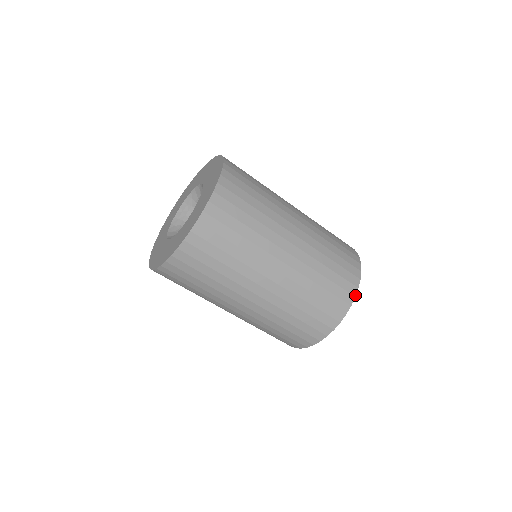
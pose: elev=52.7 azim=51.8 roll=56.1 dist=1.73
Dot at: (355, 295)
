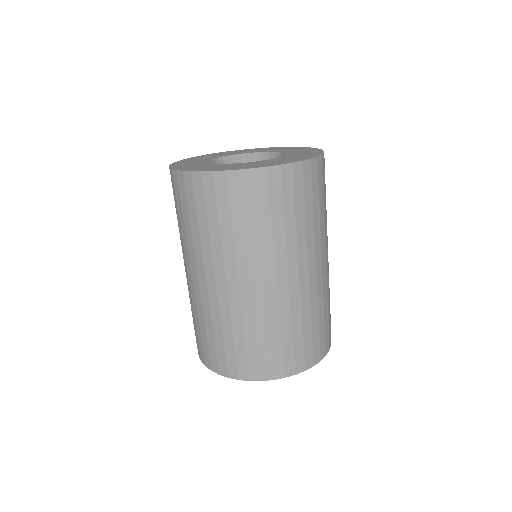
Dot at: (251, 380)
